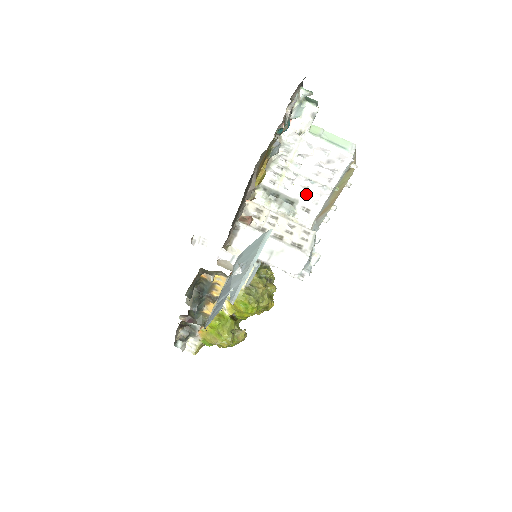
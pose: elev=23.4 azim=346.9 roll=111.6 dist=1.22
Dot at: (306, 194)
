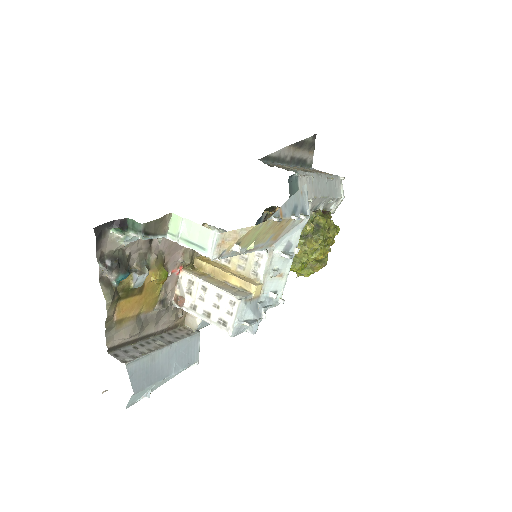
Dot at: occluded
